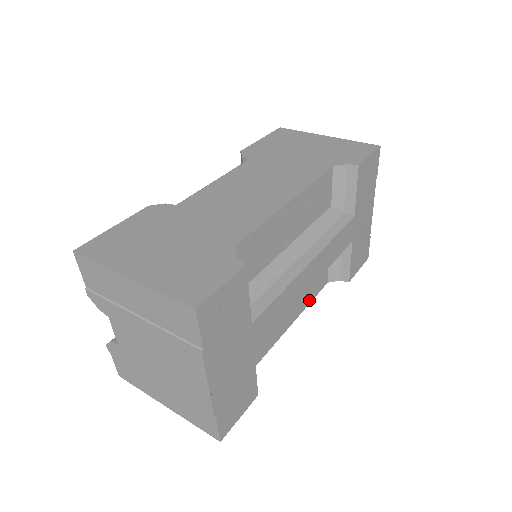
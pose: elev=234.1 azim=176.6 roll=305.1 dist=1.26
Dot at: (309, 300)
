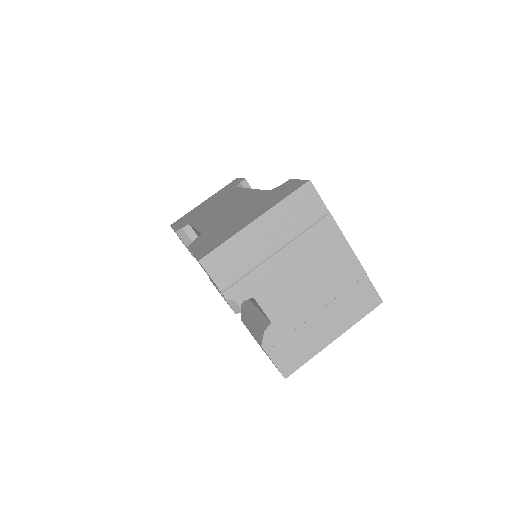
Dot at: occluded
